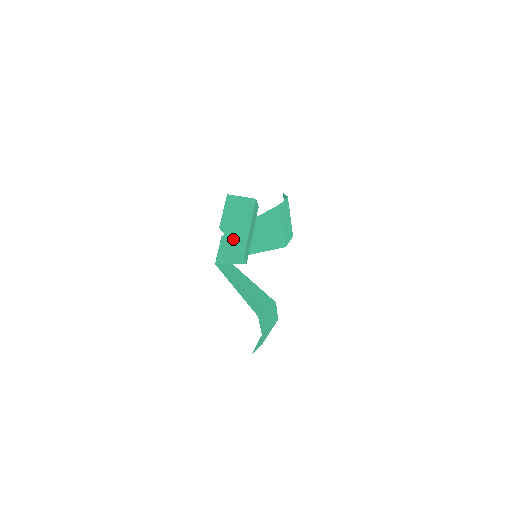
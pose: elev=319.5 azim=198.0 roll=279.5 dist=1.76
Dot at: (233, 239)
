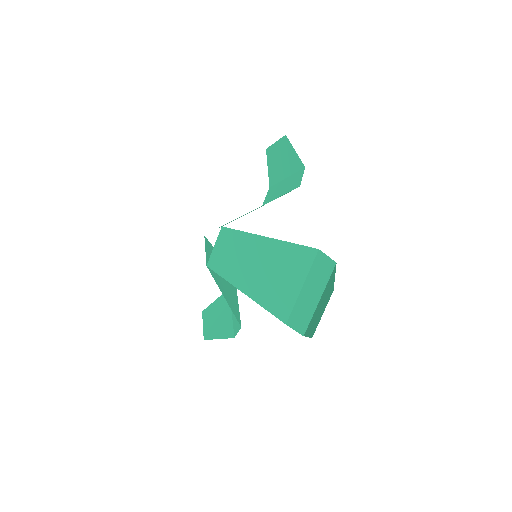
Dot at: (309, 333)
